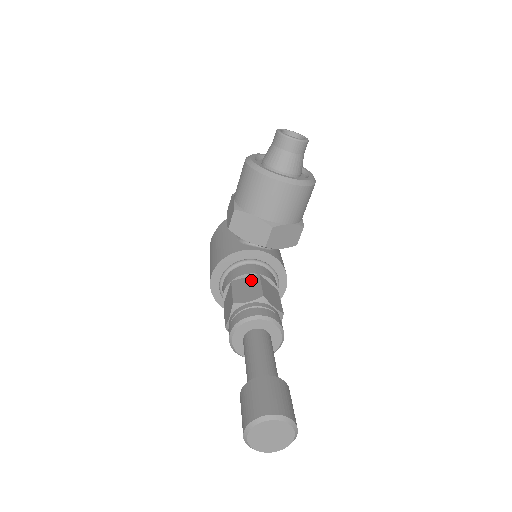
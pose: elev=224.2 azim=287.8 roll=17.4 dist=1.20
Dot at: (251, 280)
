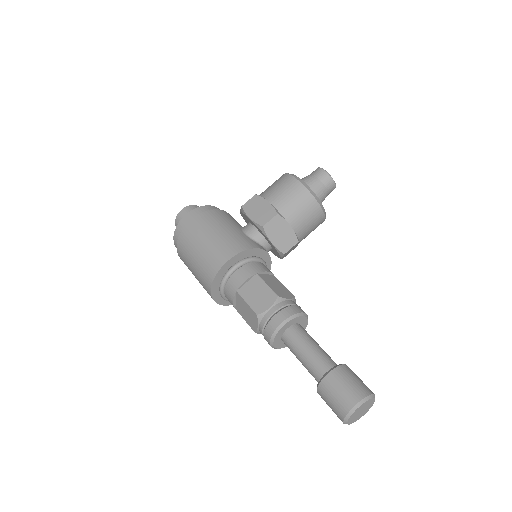
Dot at: (273, 279)
